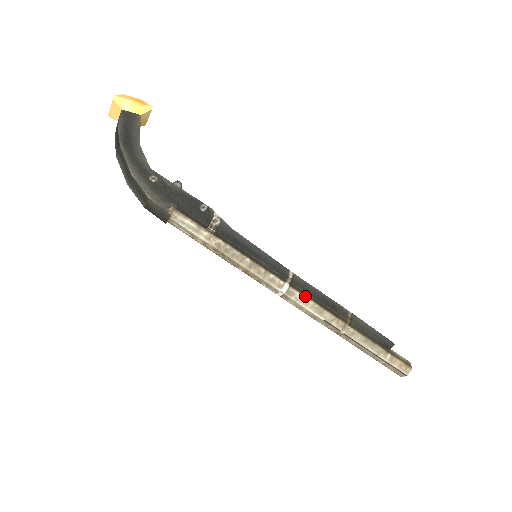
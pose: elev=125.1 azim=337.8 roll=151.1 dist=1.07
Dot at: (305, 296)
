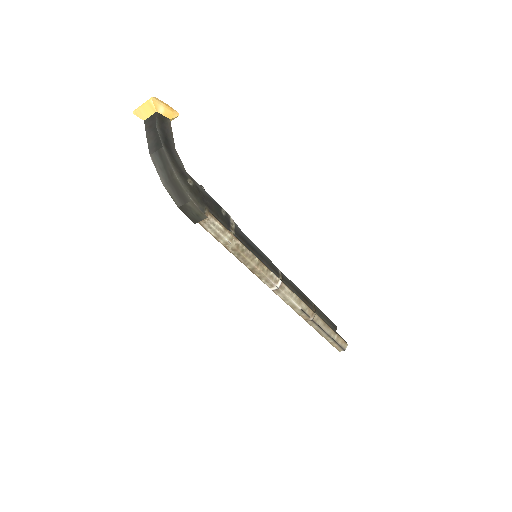
Dot at: (291, 290)
